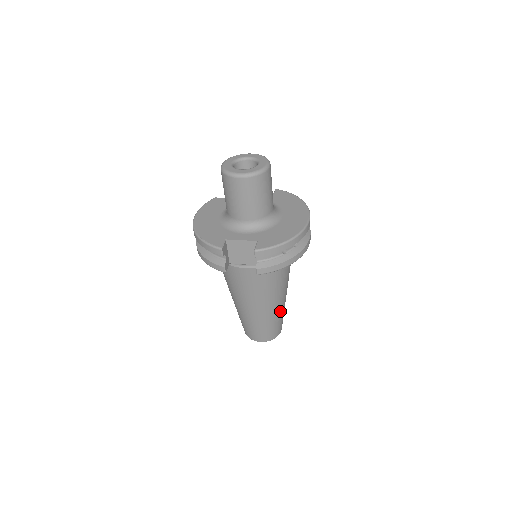
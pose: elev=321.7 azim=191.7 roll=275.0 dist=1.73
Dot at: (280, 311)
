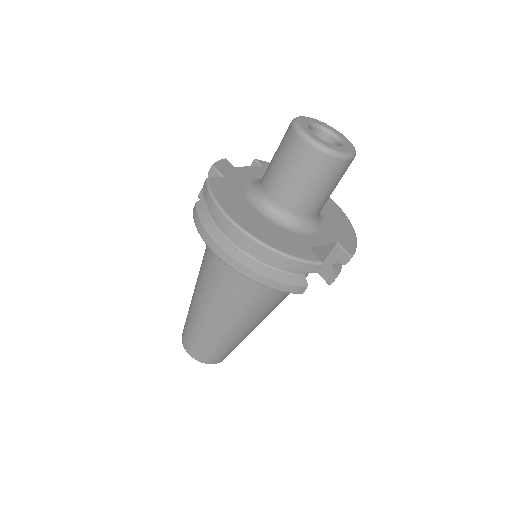
Dot at: occluded
